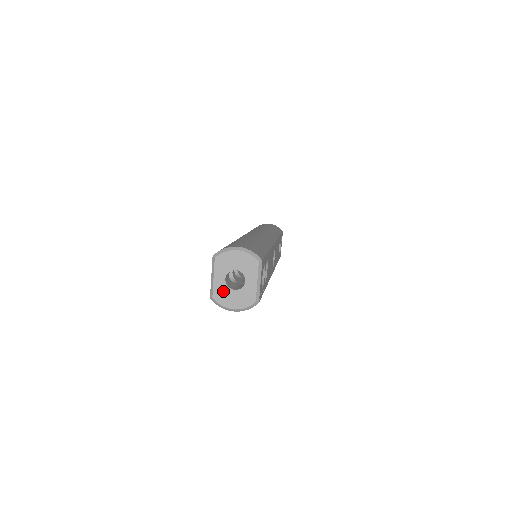
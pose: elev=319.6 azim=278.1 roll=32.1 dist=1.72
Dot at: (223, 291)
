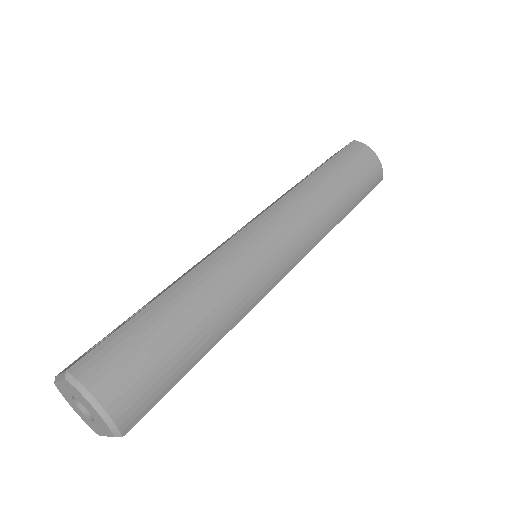
Dot at: (67, 395)
